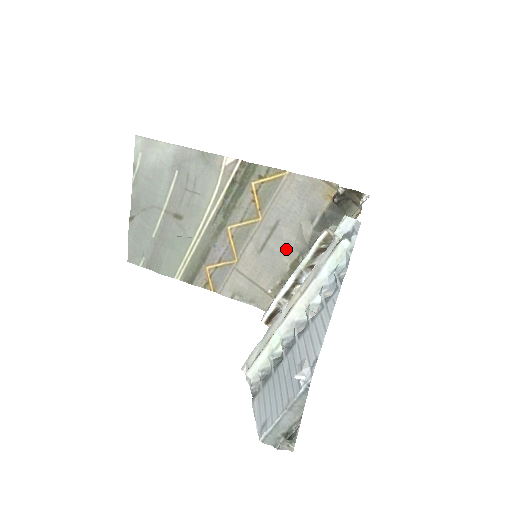
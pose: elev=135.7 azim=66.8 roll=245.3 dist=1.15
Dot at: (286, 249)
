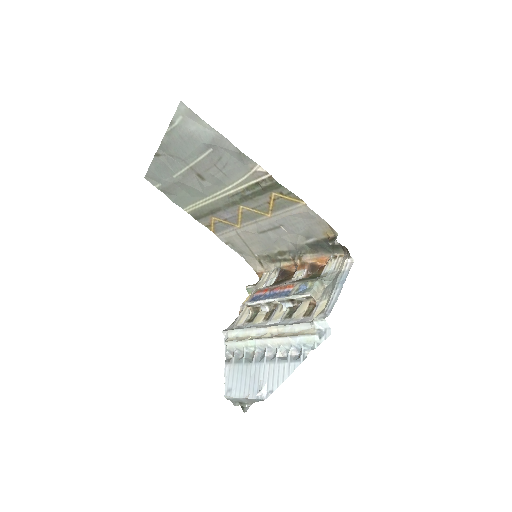
Dot at: (280, 242)
